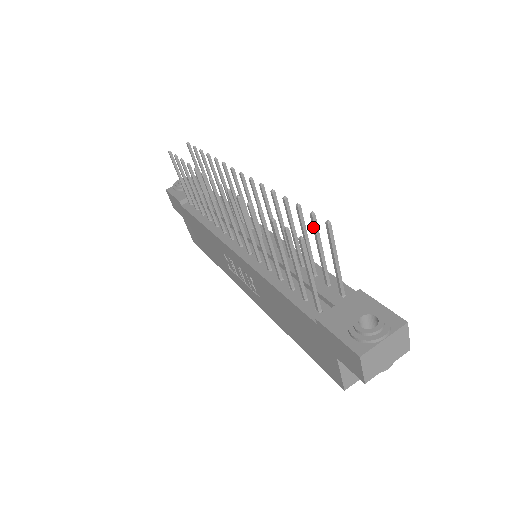
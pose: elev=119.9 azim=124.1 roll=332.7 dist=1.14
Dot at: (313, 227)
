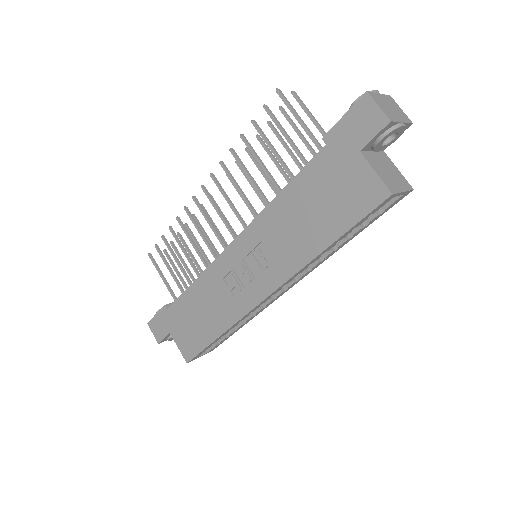
Dot at: (286, 117)
